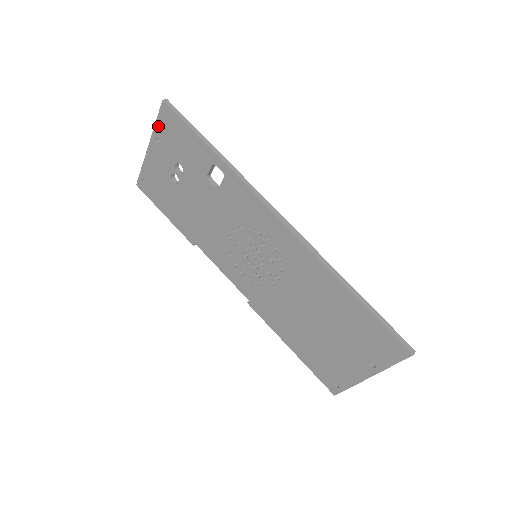
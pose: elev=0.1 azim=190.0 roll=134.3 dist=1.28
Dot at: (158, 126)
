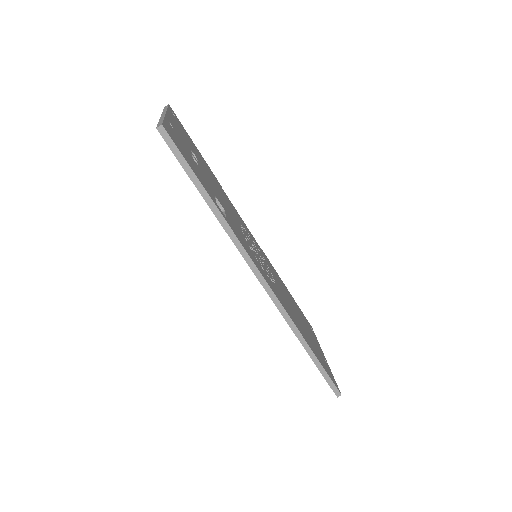
Dot at: occluded
